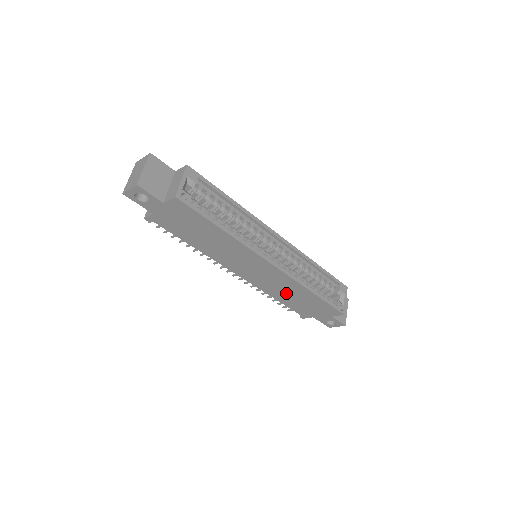
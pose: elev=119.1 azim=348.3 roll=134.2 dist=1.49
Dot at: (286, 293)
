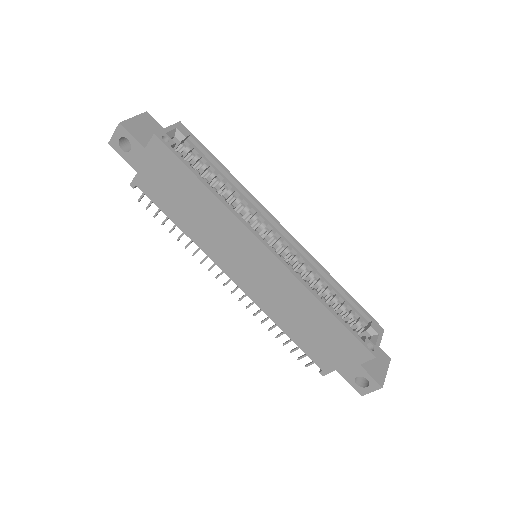
Dot at: (292, 313)
